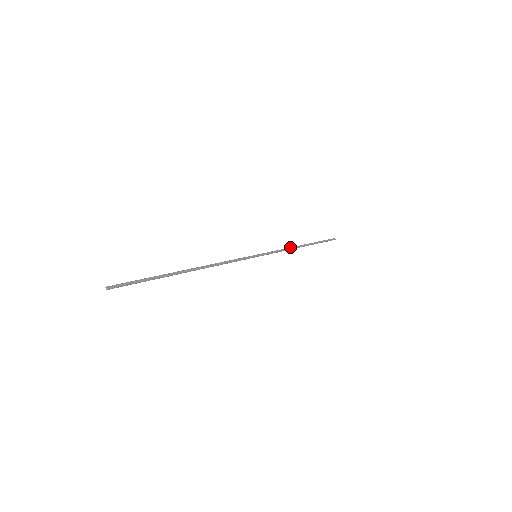
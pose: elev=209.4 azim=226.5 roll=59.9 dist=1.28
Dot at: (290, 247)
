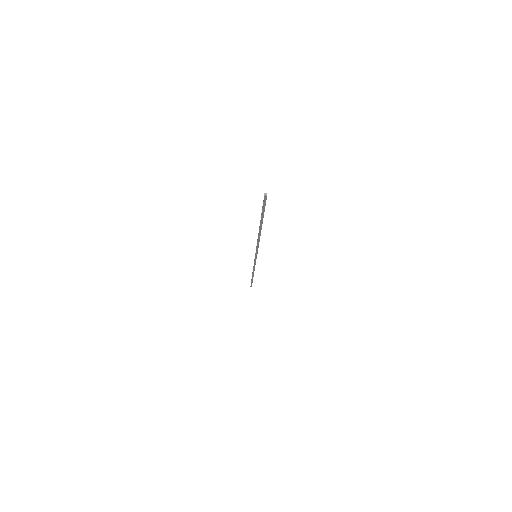
Dot at: occluded
